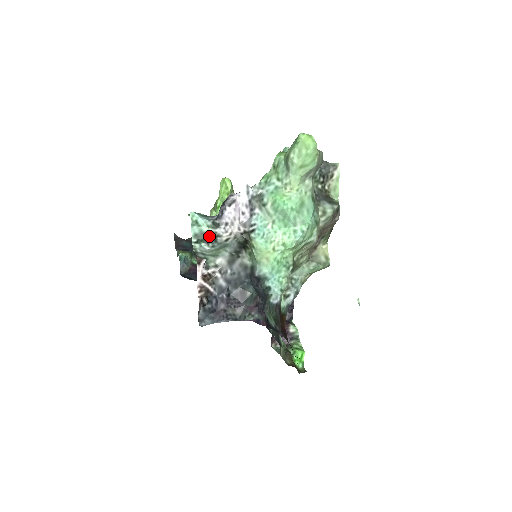
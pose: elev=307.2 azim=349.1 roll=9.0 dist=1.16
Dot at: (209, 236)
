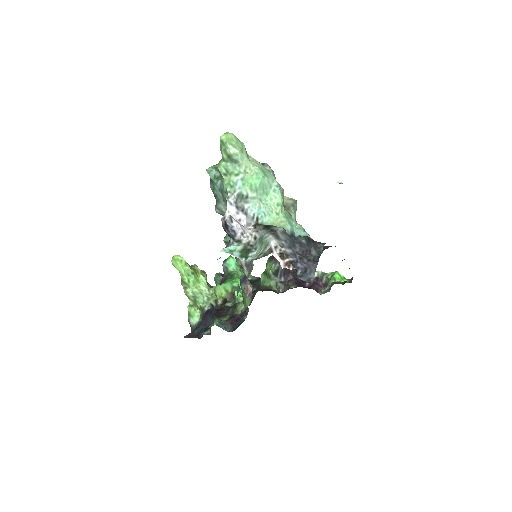
Dot at: (246, 249)
